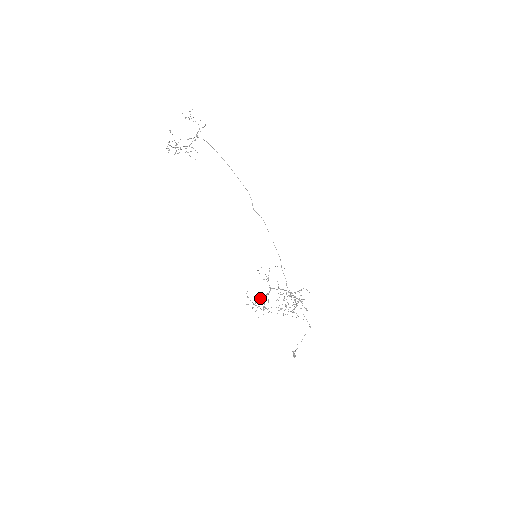
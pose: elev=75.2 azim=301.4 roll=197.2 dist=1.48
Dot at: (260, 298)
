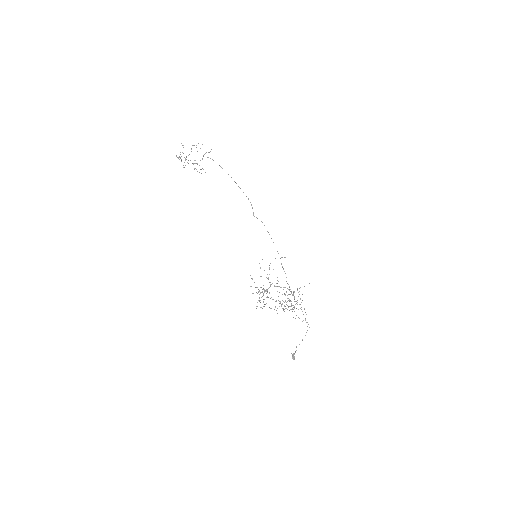
Dot at: (260, 293)
